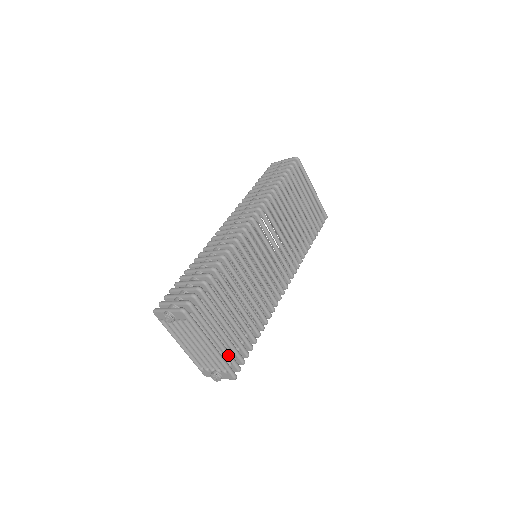
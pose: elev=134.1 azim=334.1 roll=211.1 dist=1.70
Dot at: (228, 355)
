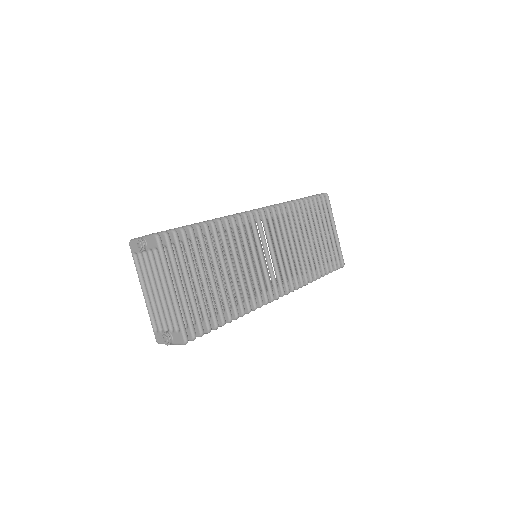
Dot at: (187, 312)
